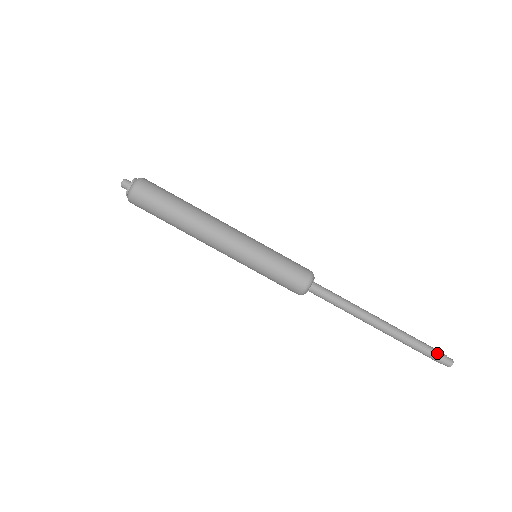
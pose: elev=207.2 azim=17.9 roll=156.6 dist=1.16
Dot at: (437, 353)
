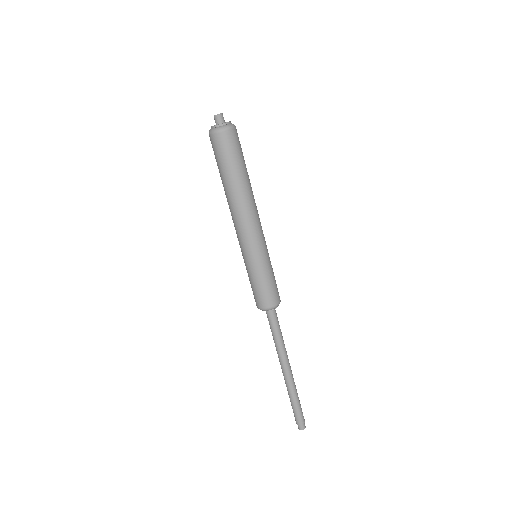
Dot at: (302, 415)
